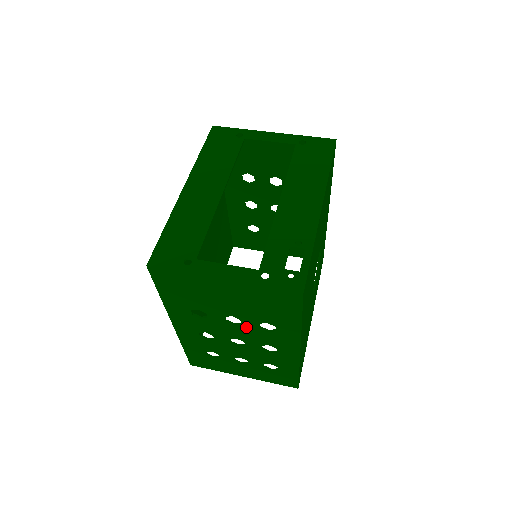
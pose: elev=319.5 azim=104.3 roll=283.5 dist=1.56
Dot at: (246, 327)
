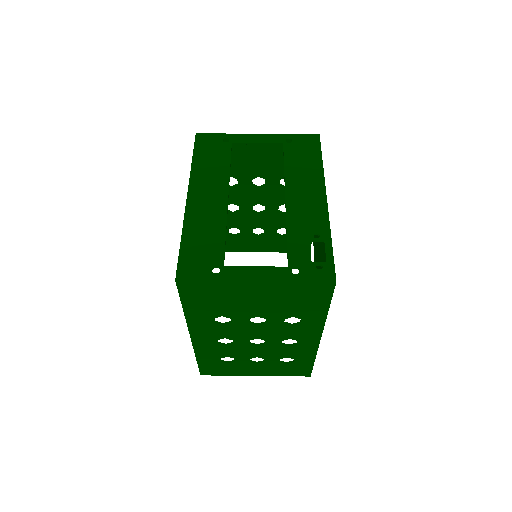
Dot at: (270, 325)
